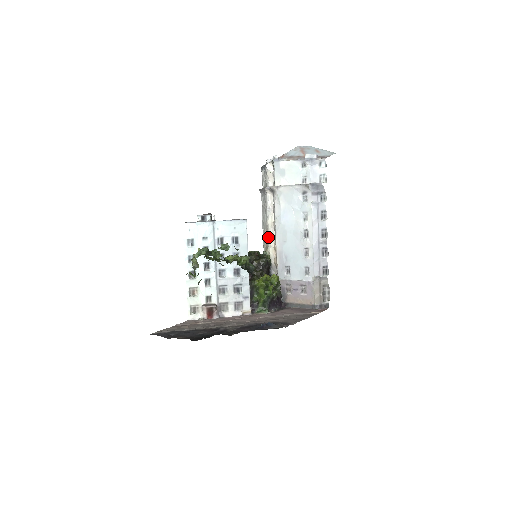
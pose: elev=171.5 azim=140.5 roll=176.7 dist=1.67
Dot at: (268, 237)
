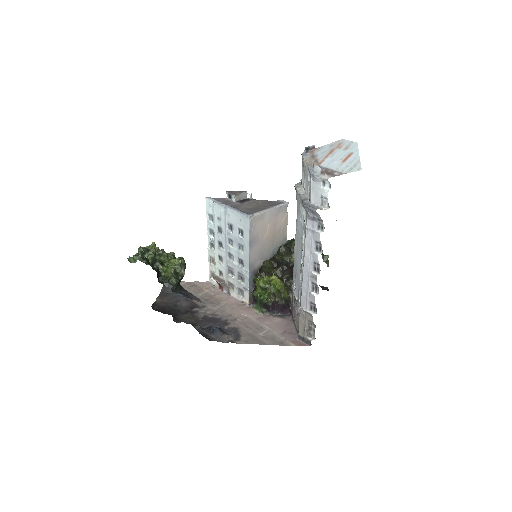
Dot at: occluded
